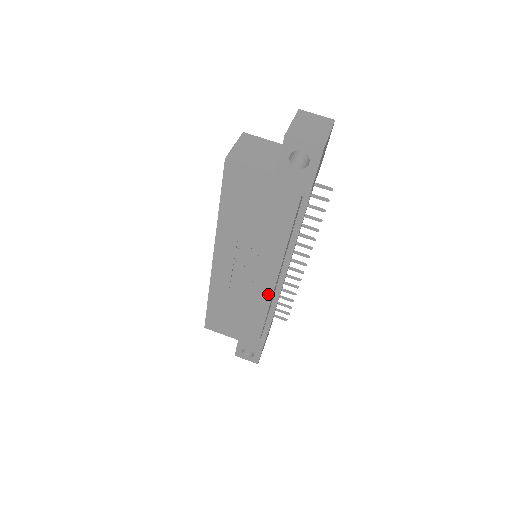
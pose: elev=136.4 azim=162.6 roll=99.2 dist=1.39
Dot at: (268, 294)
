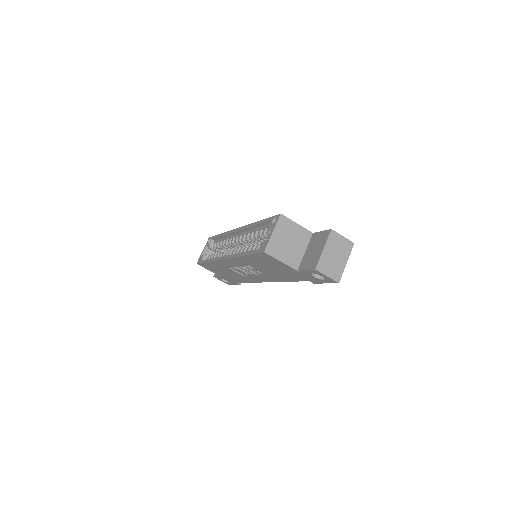
Dot at: (257, 281)
